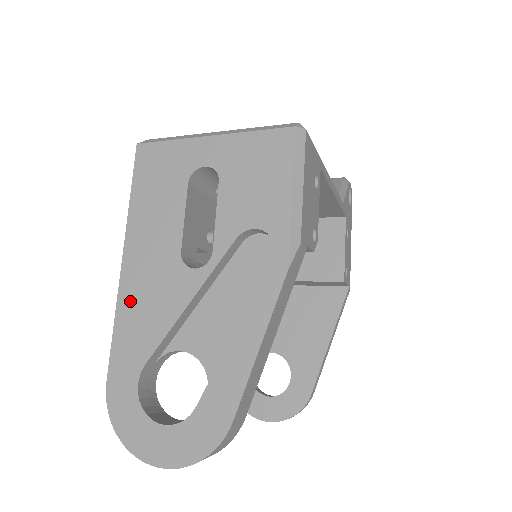
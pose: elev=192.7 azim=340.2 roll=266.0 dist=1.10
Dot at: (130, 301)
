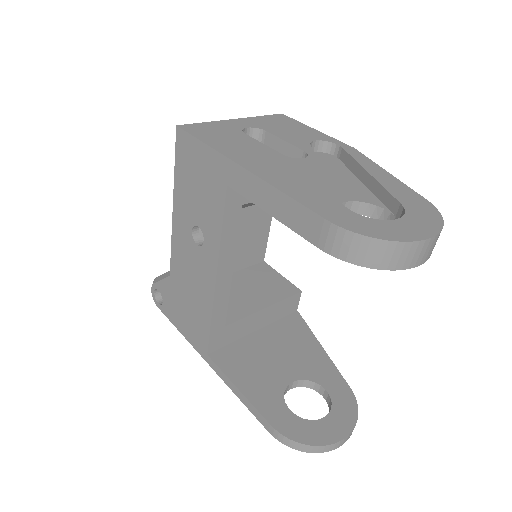
Dot at: (279, 180)
